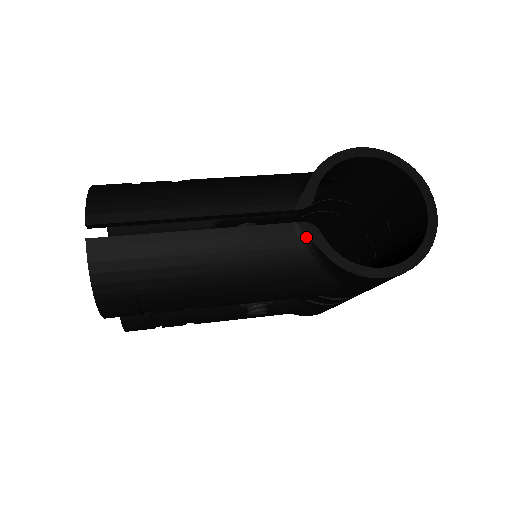
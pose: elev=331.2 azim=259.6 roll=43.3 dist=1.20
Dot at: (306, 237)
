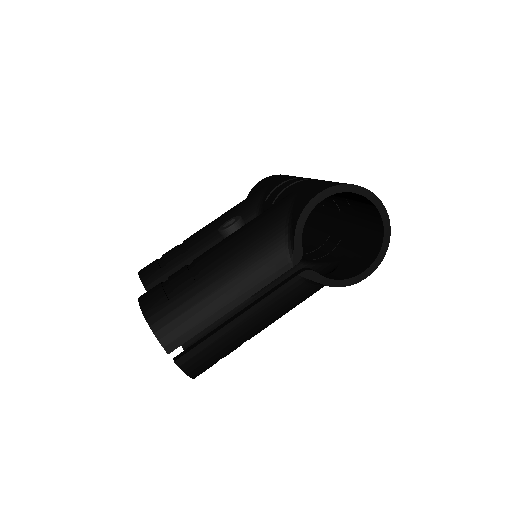
Dot at: (308, 280)
